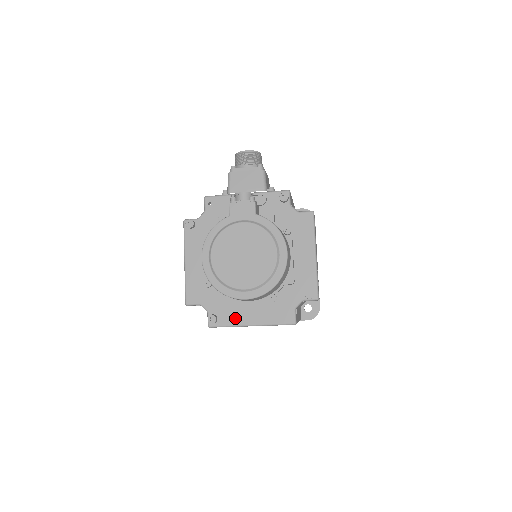
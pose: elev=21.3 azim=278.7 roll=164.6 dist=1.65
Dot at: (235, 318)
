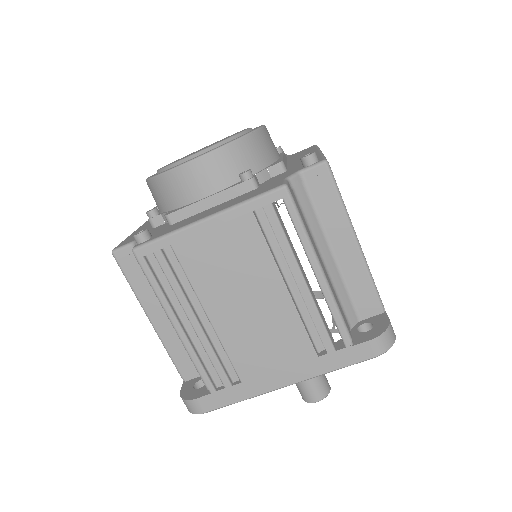
Dot at: (181, 225)
